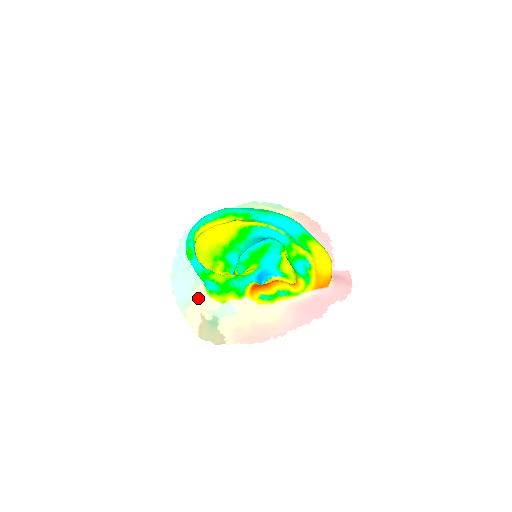
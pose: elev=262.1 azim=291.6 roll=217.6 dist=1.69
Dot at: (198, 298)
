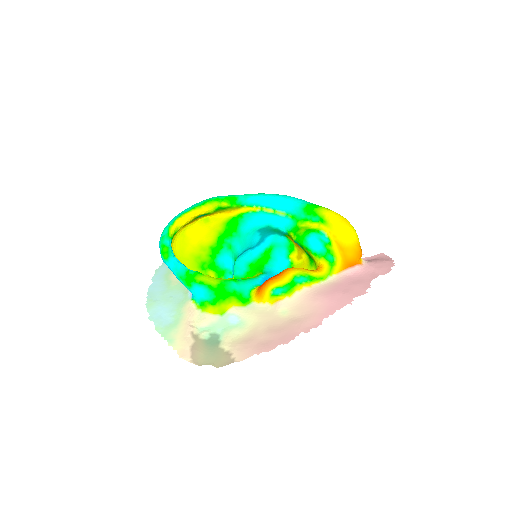
Dot at: (185, 316)
